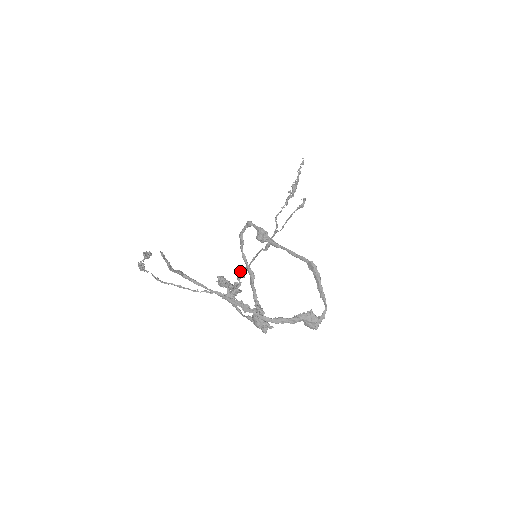
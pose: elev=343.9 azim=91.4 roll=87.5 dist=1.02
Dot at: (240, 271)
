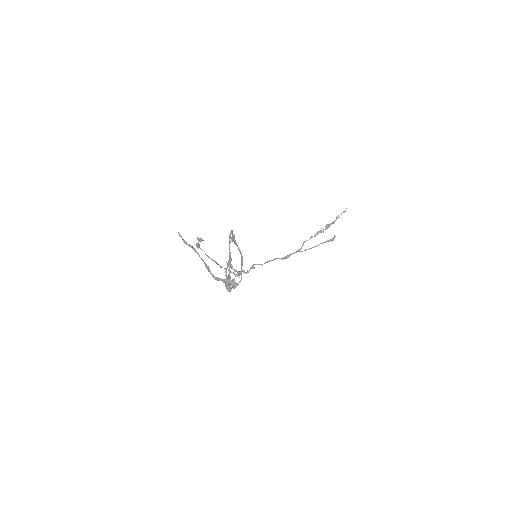
Dot at: (253, 265)
